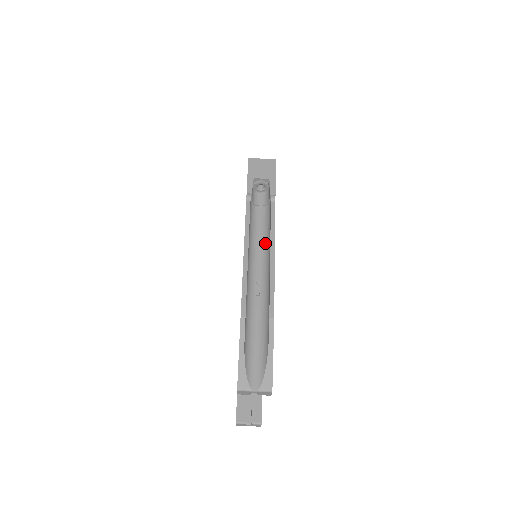
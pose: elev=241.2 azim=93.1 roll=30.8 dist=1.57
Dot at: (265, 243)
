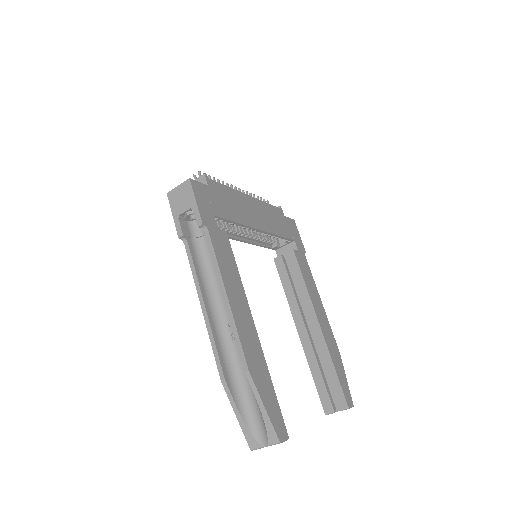
Dot at: occluded
